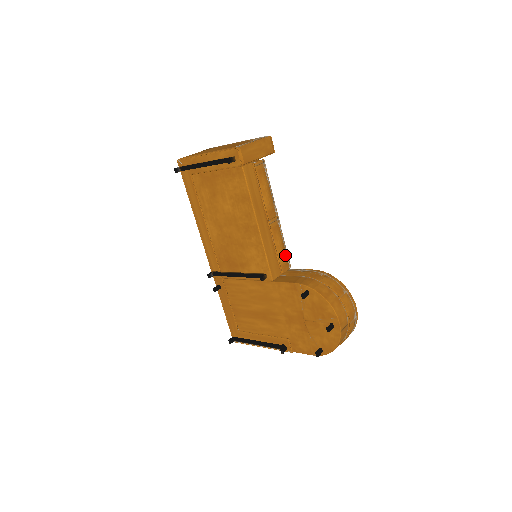
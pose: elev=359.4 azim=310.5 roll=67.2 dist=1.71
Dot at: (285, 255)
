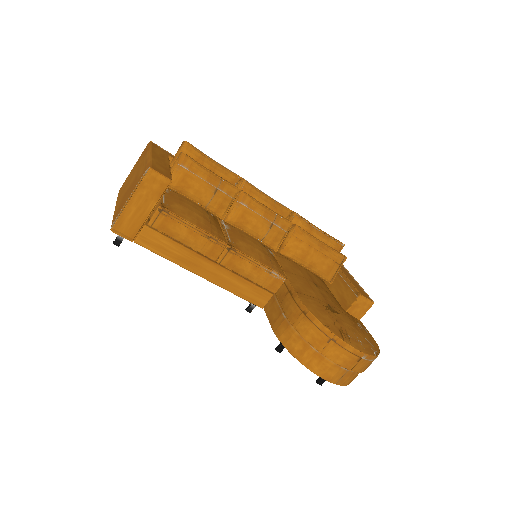
Dot at: (266, 275)
